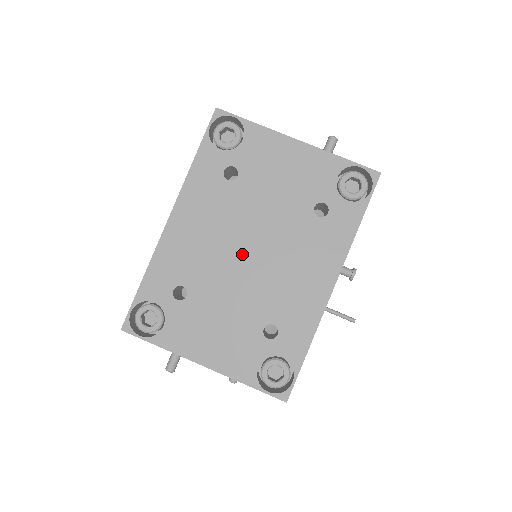
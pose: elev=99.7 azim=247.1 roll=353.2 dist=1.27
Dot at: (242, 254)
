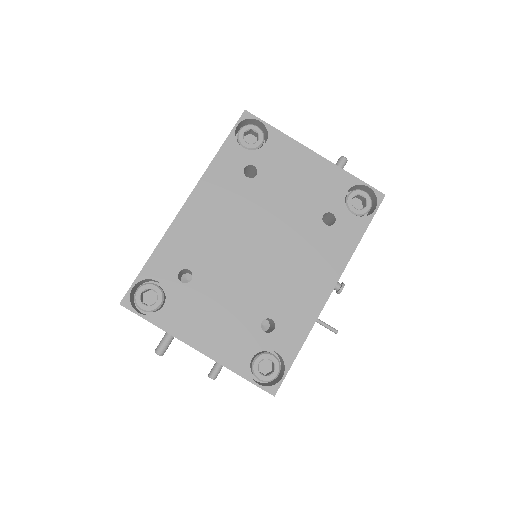
Dot at: (251, 248)
